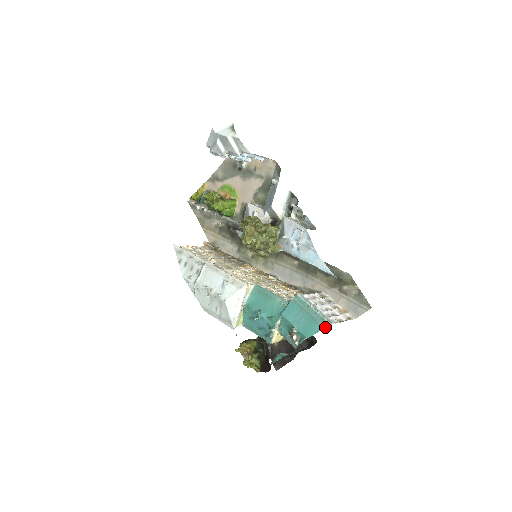
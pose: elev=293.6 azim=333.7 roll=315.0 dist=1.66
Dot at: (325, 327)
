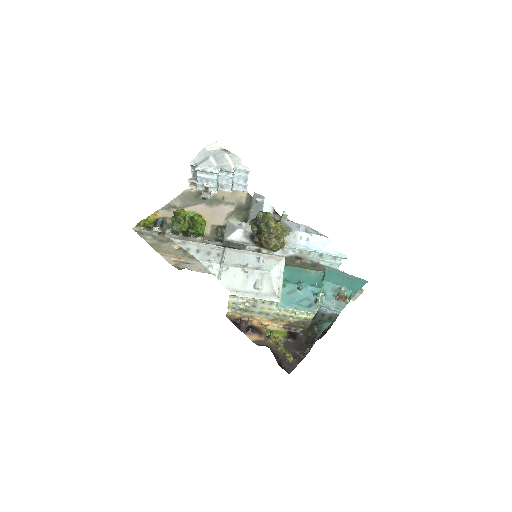
Dot at: (365, 283)
